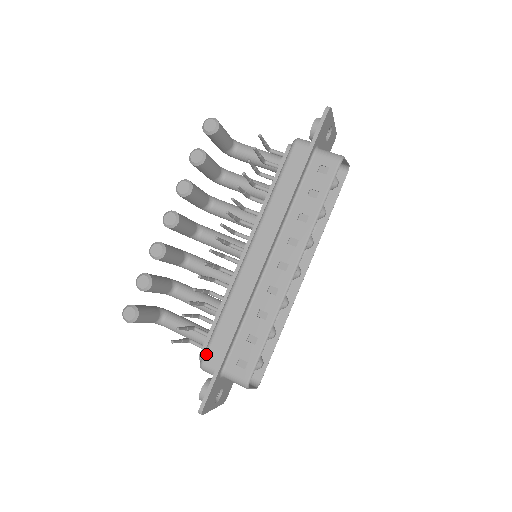
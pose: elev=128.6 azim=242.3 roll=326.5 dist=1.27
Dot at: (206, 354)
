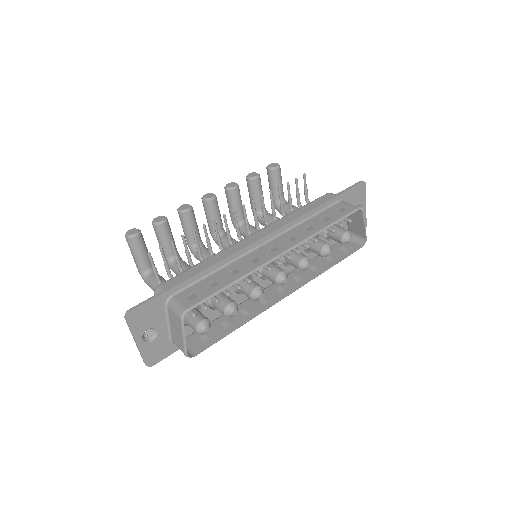
Dot at: (167, 281)
